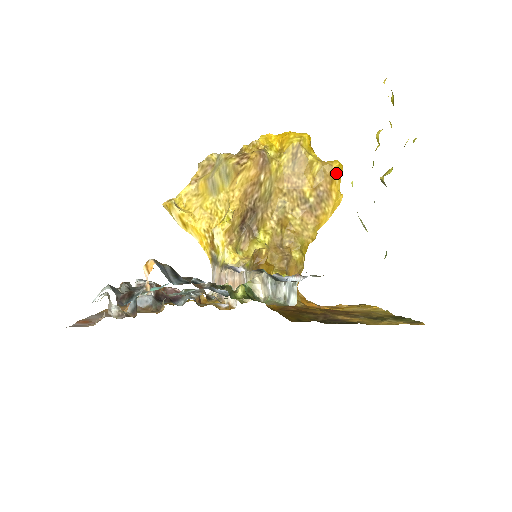
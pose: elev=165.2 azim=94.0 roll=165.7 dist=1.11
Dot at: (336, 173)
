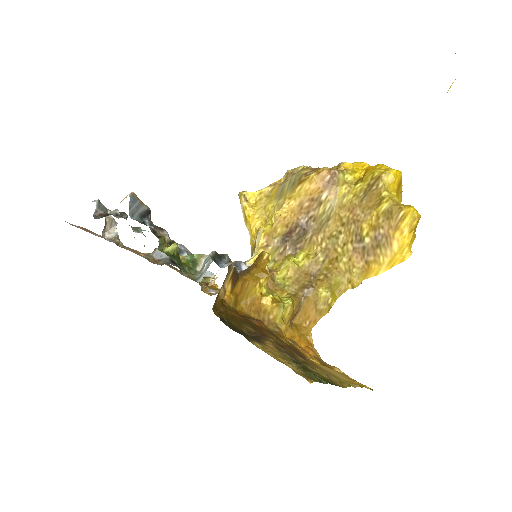
Dot at: (406, 220)
